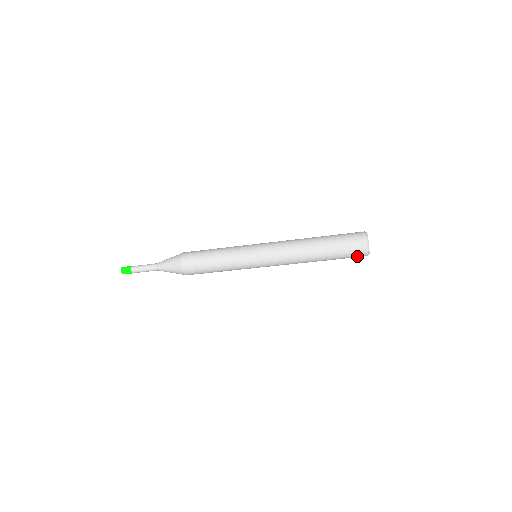
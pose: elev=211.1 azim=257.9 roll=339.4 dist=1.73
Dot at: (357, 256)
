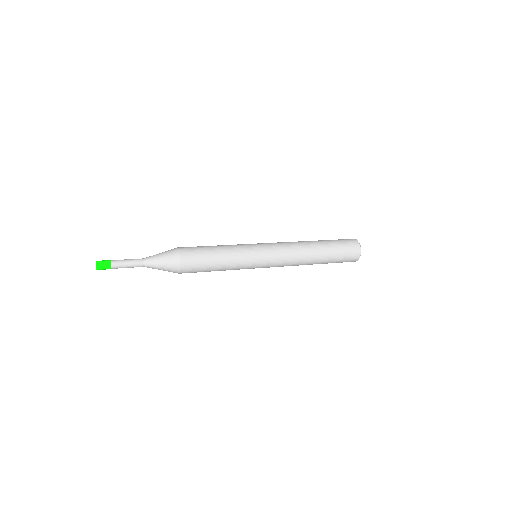
Dot at: occluded
